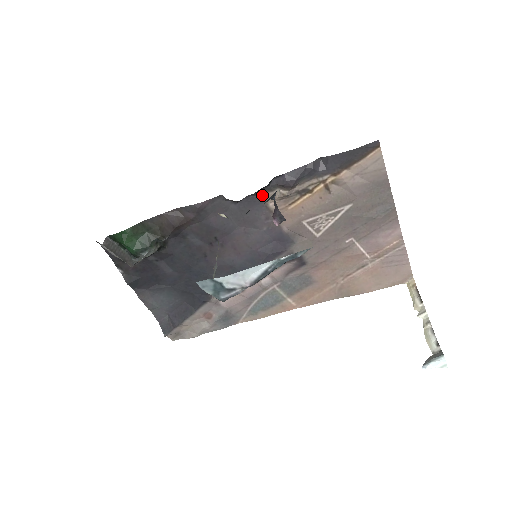
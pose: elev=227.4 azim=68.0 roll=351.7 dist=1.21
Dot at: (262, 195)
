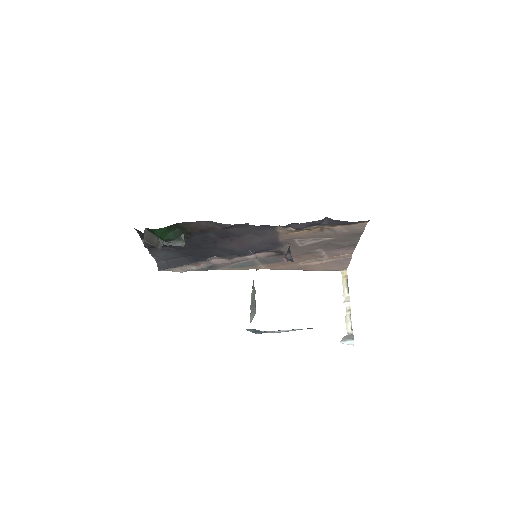
Dot at: (276, 226)
